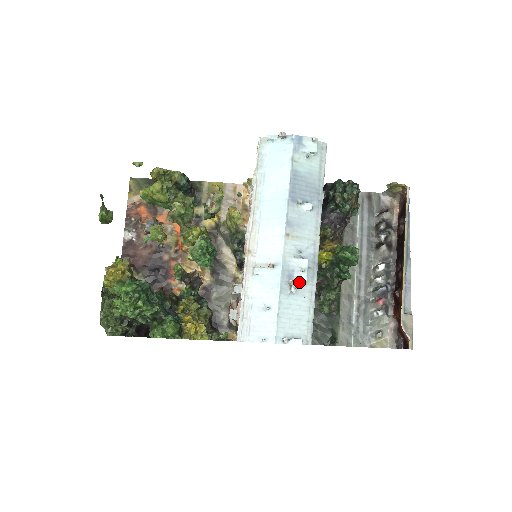
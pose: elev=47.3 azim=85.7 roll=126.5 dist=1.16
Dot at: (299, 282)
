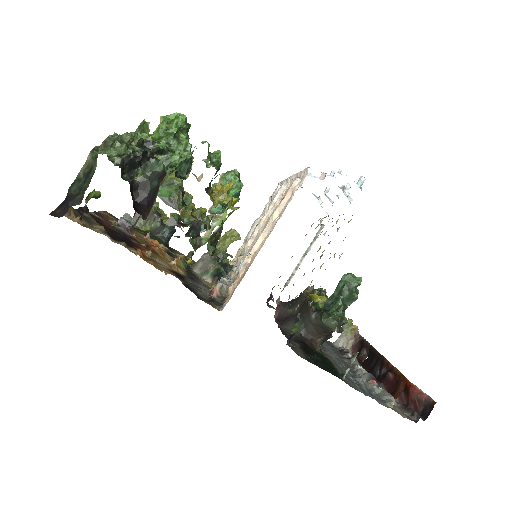
Dot at: (348, 195)
